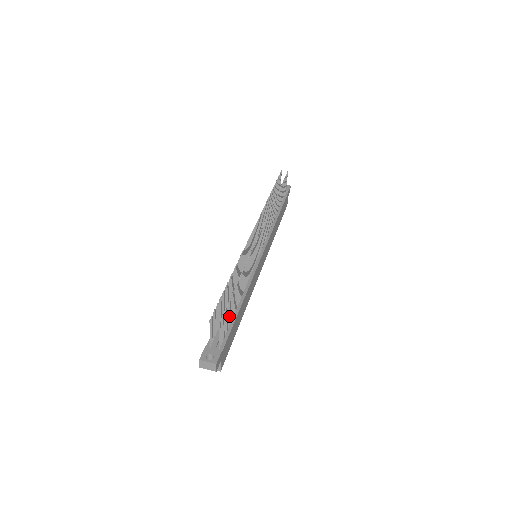
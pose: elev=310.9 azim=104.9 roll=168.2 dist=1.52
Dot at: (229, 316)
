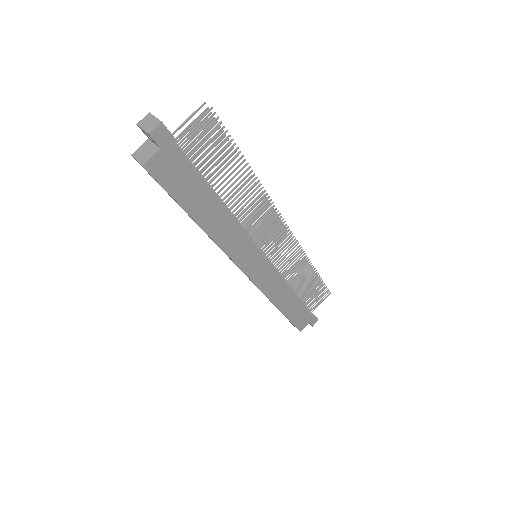
Dot at: (209, 161)
